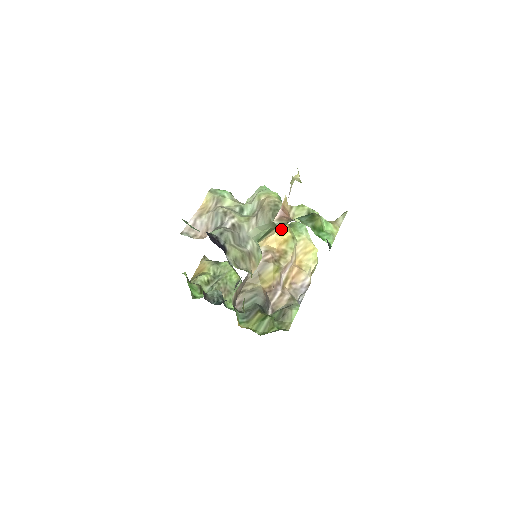
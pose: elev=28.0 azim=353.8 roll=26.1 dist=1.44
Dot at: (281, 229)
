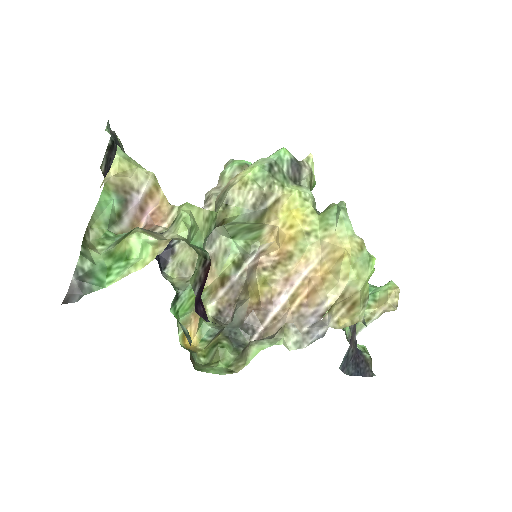
Dot at: (289, 219)
